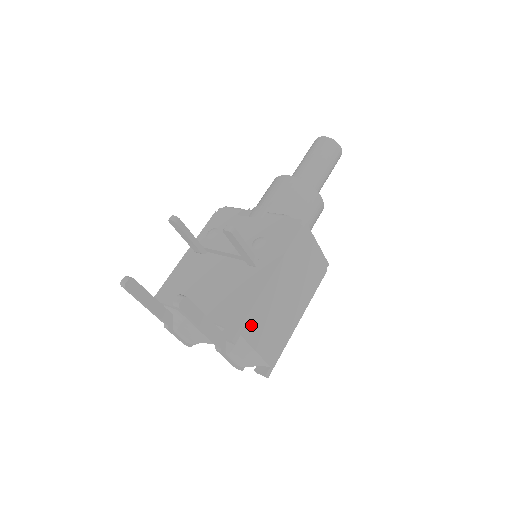
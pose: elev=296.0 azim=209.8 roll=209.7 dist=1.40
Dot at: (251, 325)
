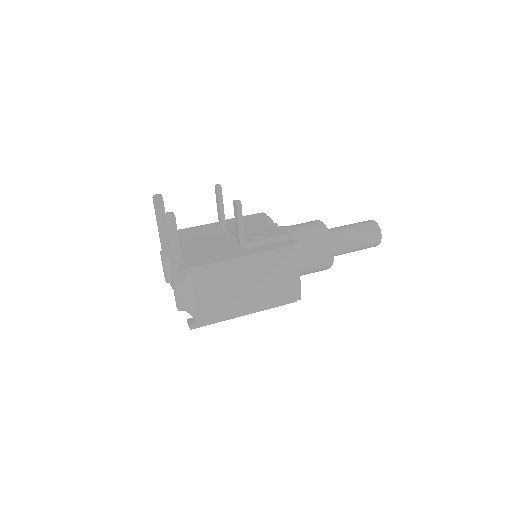
Dot at: (204, 275)
